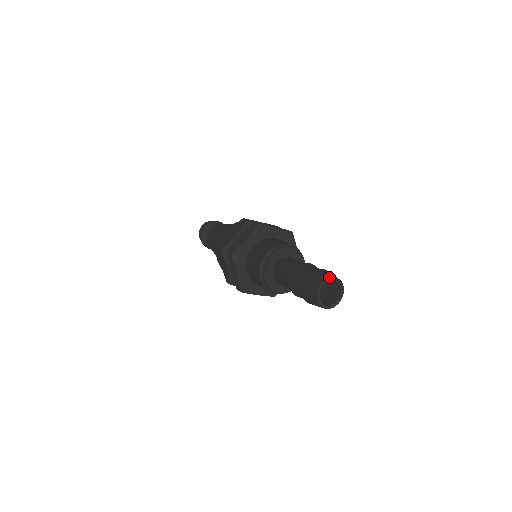
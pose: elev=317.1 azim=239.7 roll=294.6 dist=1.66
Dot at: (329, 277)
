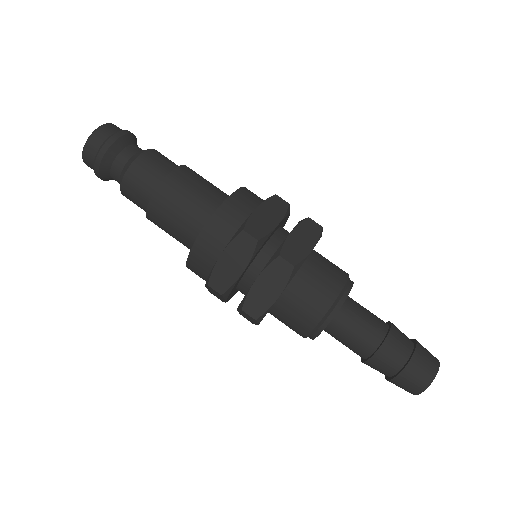
Dot at: (435, 376)
